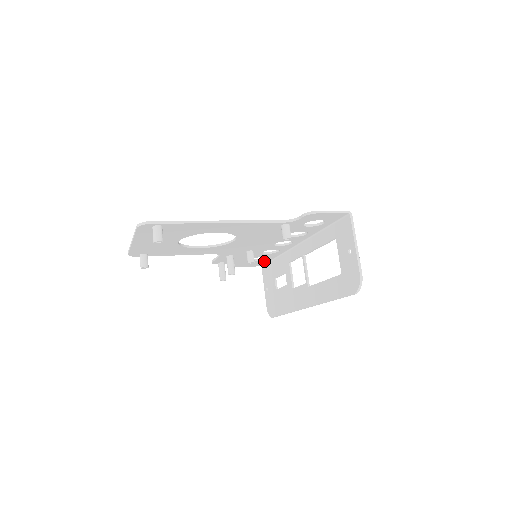
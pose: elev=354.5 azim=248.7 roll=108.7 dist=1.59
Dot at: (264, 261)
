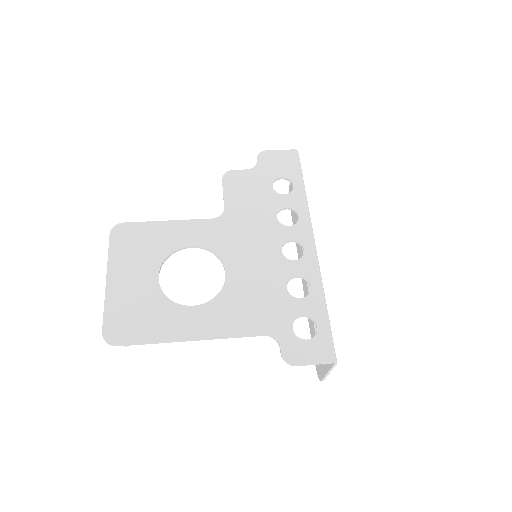
Dot at: (293, 173)
